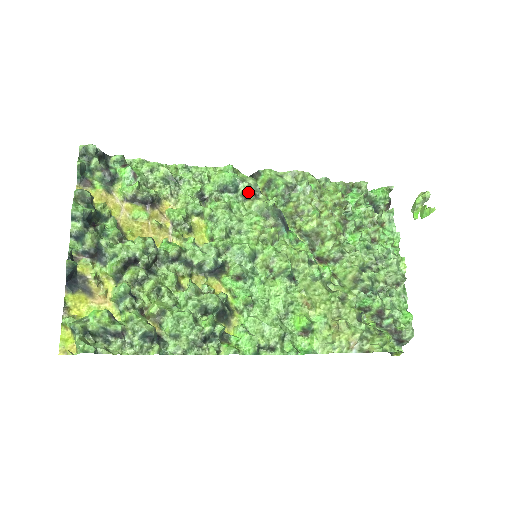
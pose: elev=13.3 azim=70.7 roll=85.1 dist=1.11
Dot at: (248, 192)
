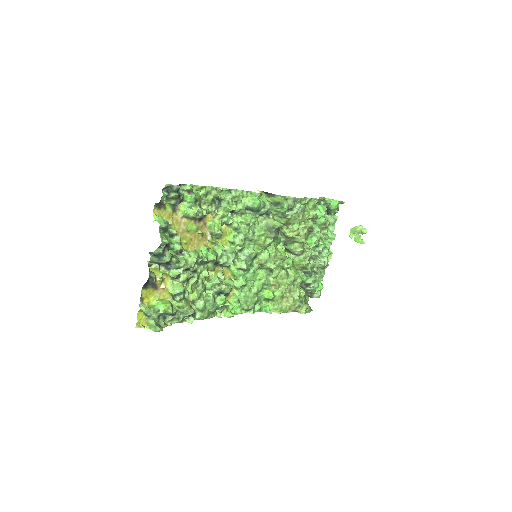
Dot at: (264, 213)
